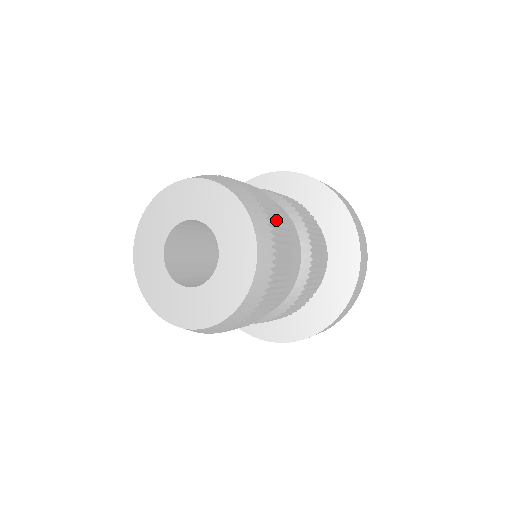
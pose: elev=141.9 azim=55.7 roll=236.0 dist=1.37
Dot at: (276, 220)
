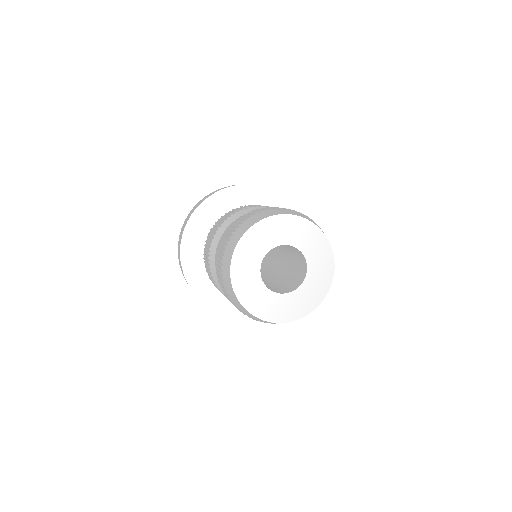
Dot at: occluded
